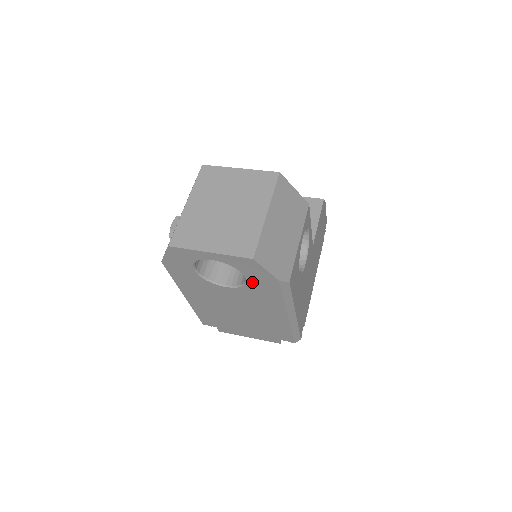
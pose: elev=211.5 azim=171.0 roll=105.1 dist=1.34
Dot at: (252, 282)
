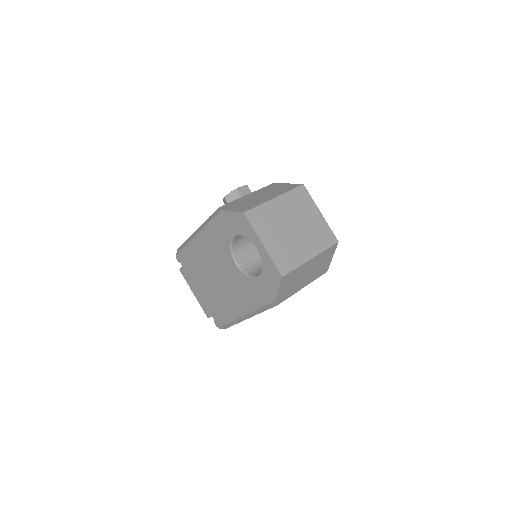
Dot at: (258, 282)
